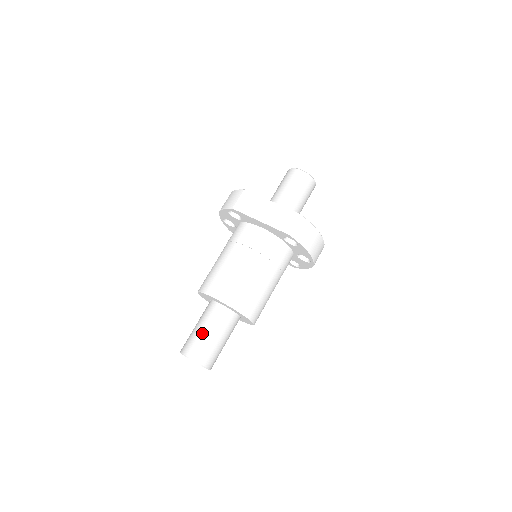
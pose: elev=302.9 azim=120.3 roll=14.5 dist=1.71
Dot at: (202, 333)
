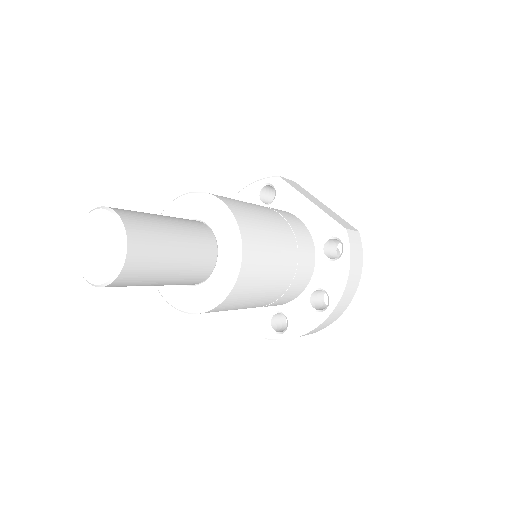
Dot at: (158, 216)
